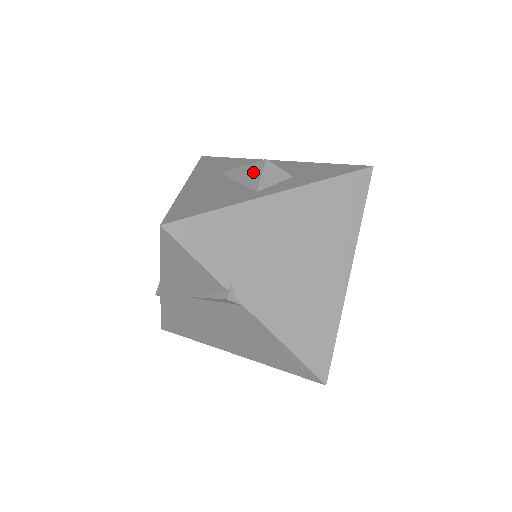
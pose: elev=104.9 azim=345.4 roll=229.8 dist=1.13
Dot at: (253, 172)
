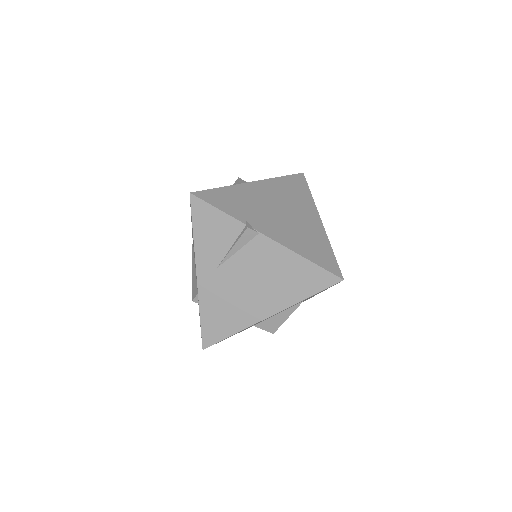
Dot at: occluded
